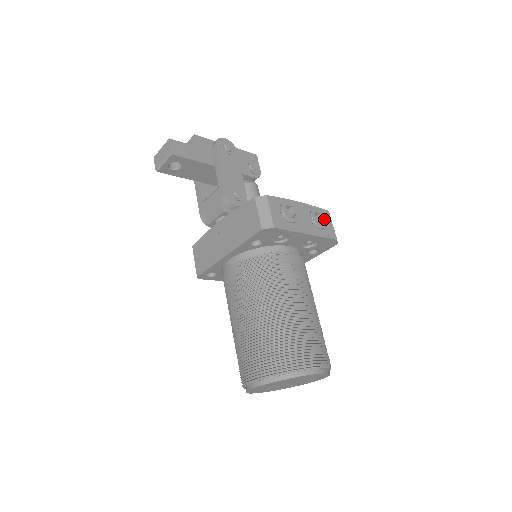
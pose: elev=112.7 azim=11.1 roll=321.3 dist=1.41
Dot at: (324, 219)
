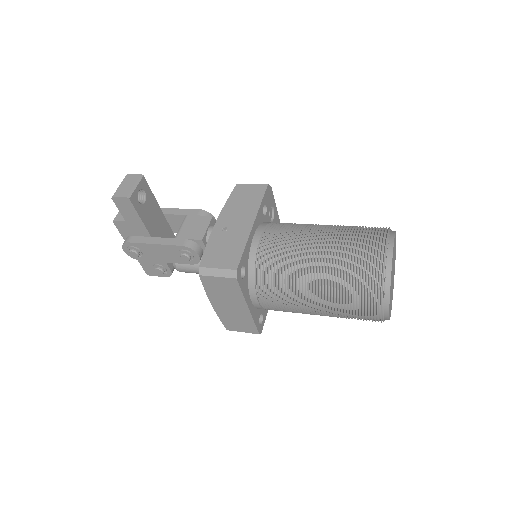
Dot at: occluded
